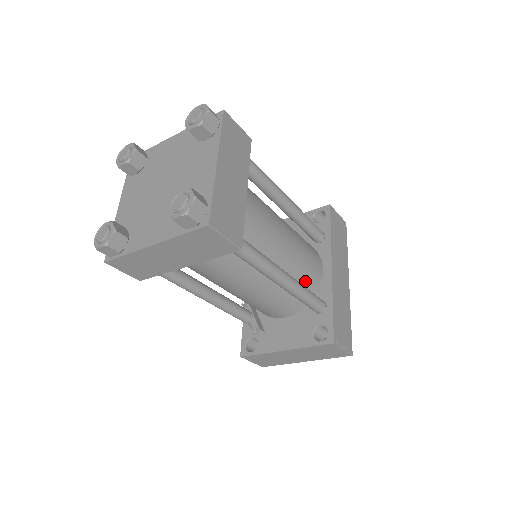
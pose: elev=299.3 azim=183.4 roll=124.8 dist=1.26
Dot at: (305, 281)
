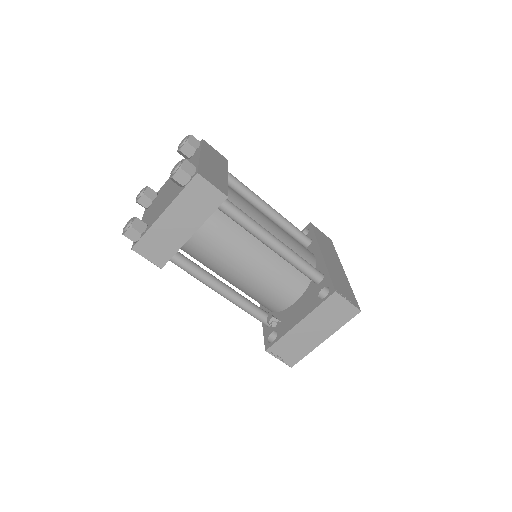
Dot at: occluded
